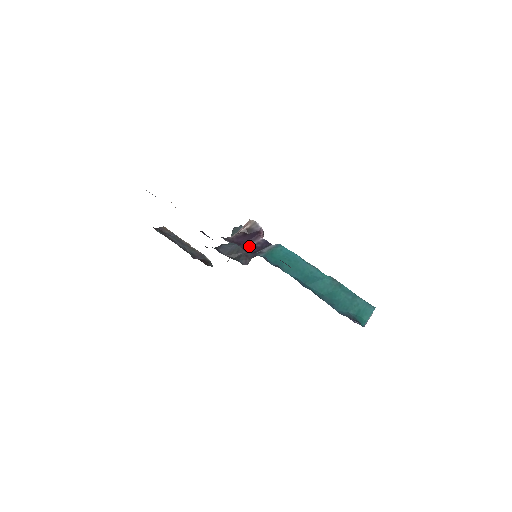
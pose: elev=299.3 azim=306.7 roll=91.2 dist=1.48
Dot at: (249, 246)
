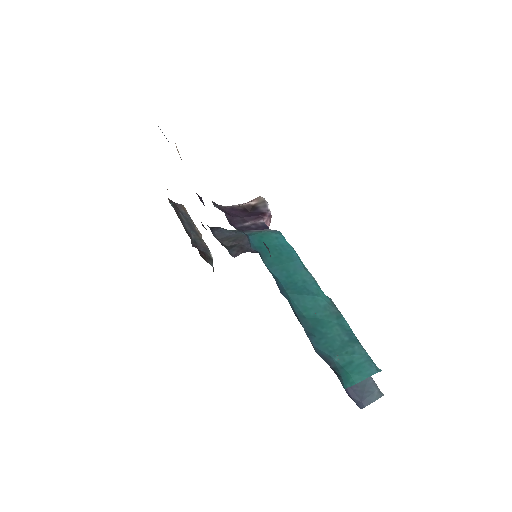
Dot at: (240, 223)
